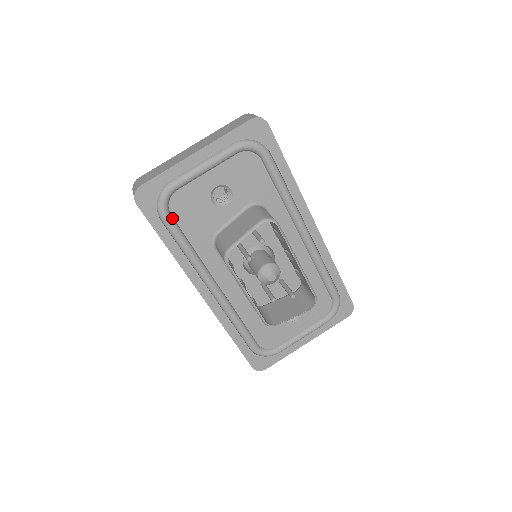
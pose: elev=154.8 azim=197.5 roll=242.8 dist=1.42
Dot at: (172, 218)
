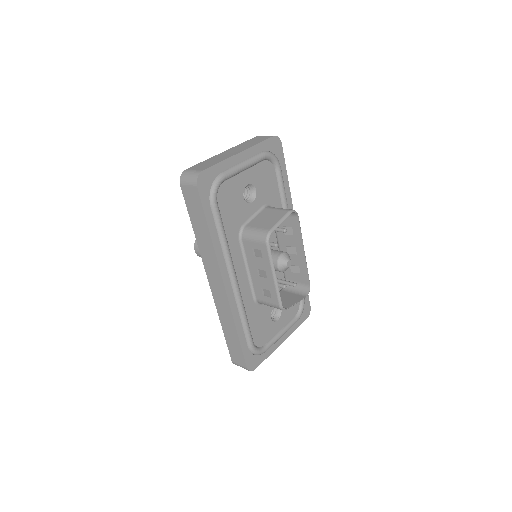
Dot at: (218, 205)
